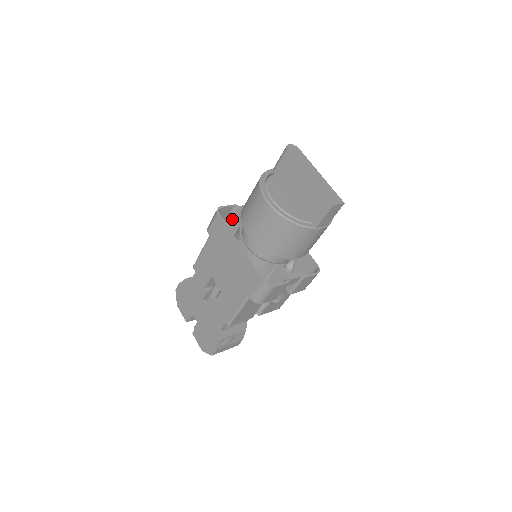
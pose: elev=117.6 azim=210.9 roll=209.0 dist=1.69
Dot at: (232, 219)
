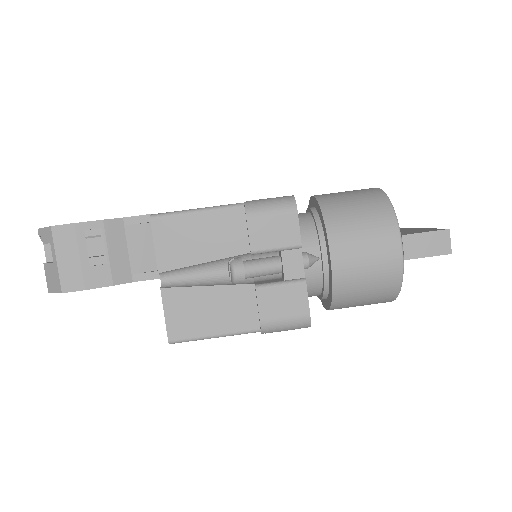
Dot at: occluded
